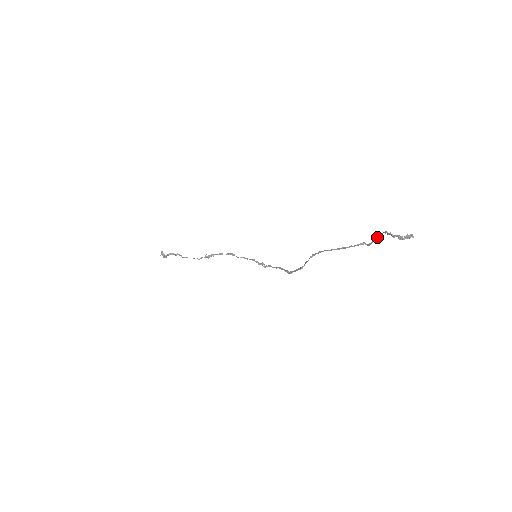
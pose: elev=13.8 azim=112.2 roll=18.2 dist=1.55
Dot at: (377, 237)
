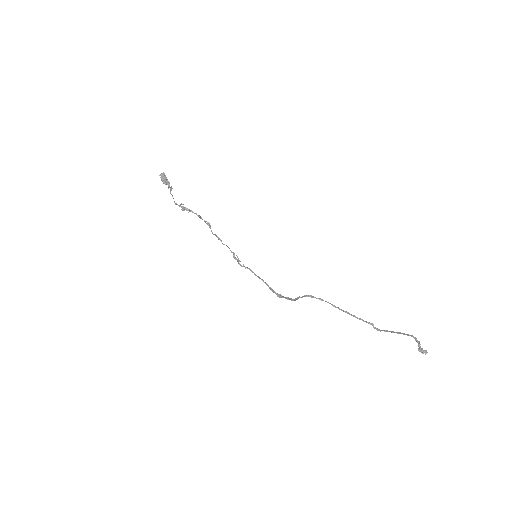
Dot at: (397, 332)
